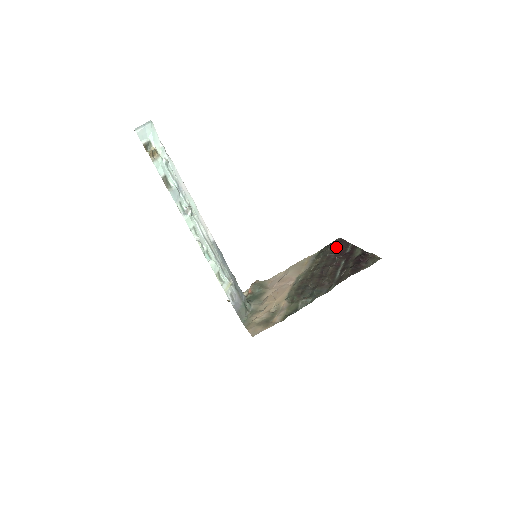
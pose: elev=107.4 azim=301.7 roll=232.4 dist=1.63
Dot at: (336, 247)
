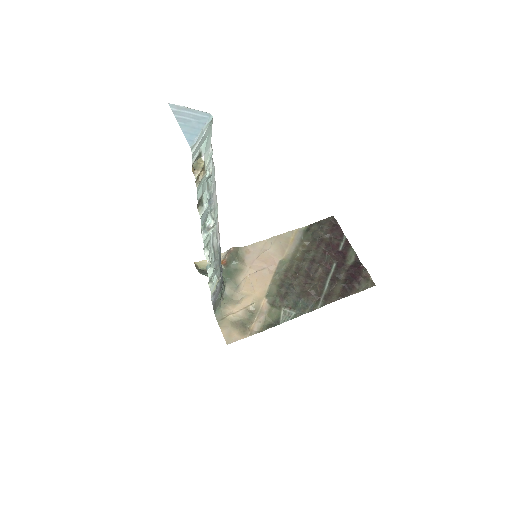
Dot at: (329, 233)
